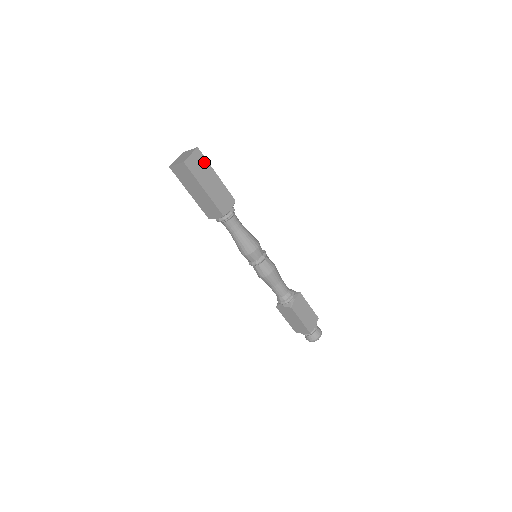
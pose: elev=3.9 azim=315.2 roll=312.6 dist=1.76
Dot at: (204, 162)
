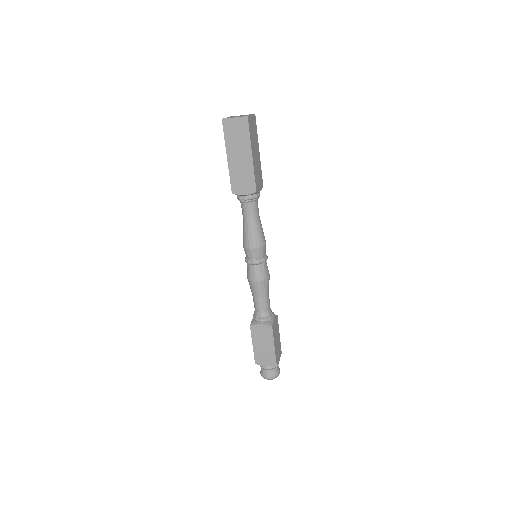
Dot at: (256, 131)
